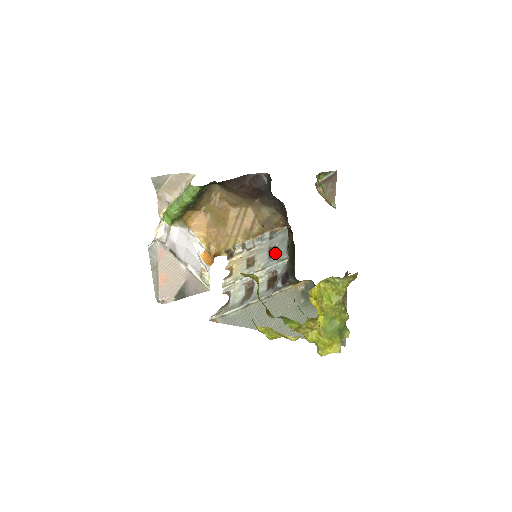
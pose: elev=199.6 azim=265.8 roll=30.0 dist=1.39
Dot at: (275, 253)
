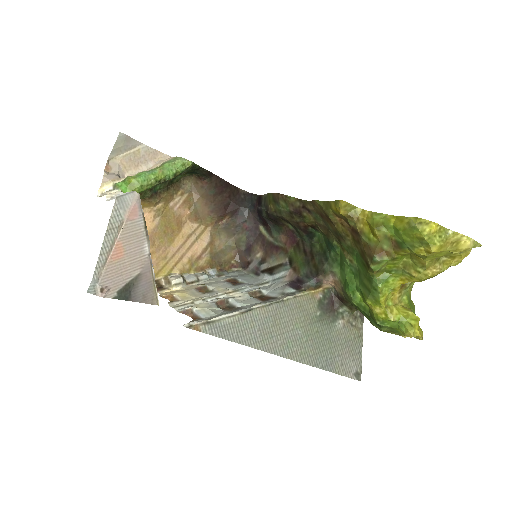
Dot at: (241, 282)
